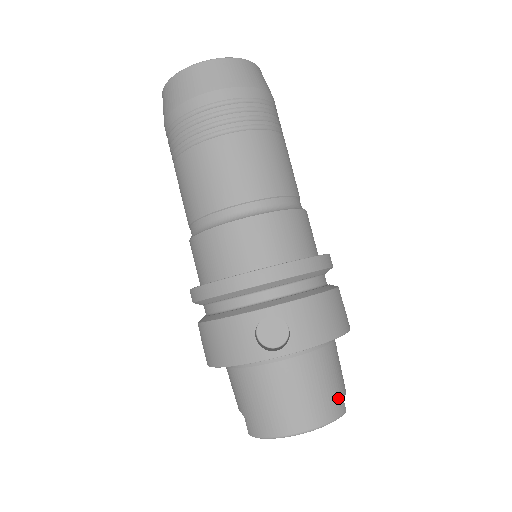
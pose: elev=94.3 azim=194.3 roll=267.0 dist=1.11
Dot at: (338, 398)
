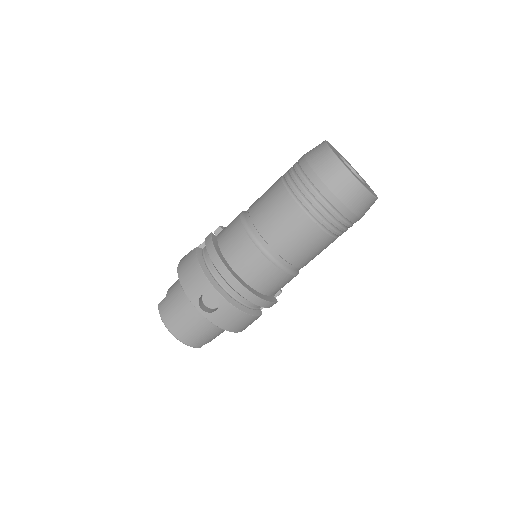
Dot at: (203, 342)
